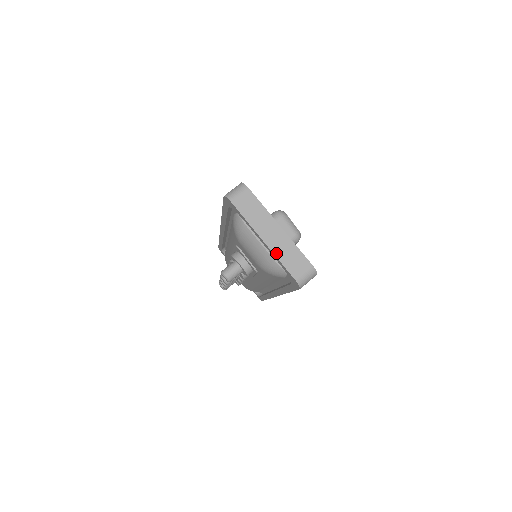
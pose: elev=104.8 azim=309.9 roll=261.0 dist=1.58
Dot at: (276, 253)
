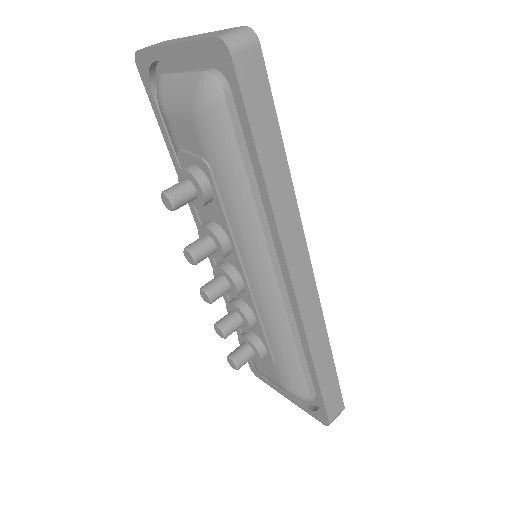
Dot at: (188, 41)
